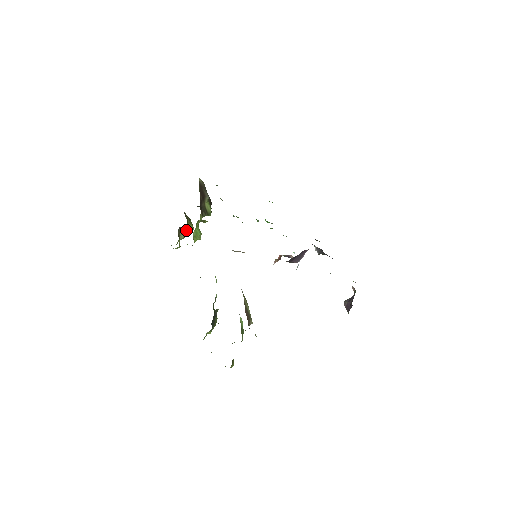
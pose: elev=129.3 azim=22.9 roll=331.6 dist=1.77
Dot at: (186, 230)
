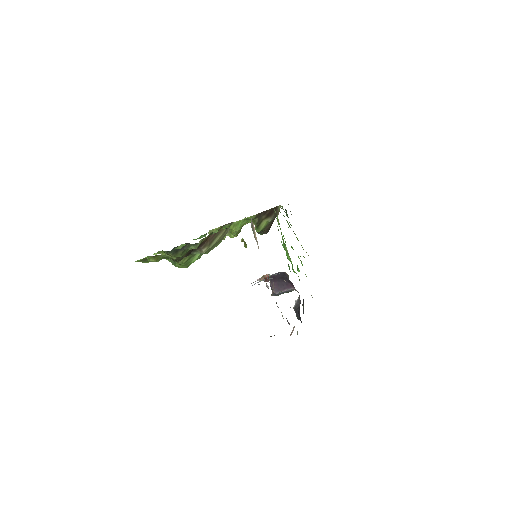
Dot at: occluded
